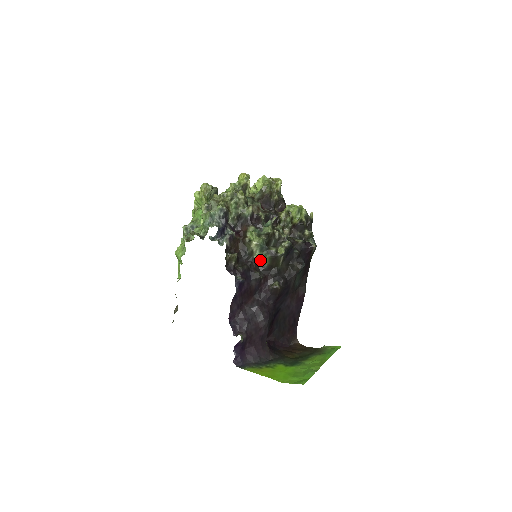
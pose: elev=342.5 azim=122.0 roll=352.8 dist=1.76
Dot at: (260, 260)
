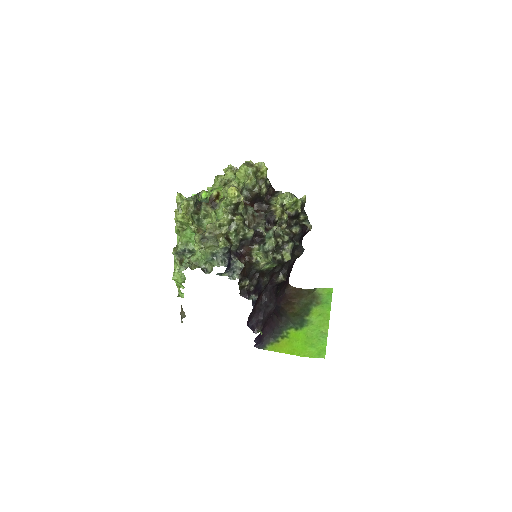
Dot at: (267, 269)
